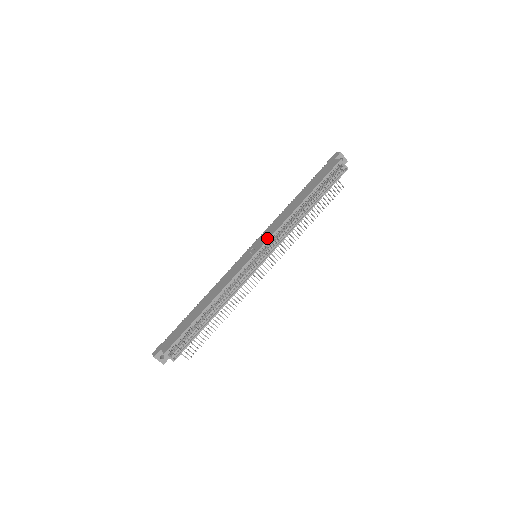
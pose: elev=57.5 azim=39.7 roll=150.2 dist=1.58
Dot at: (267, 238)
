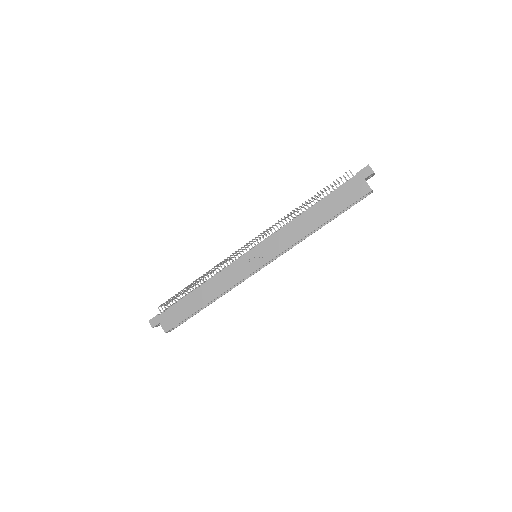
Dot at: (274, 255)
